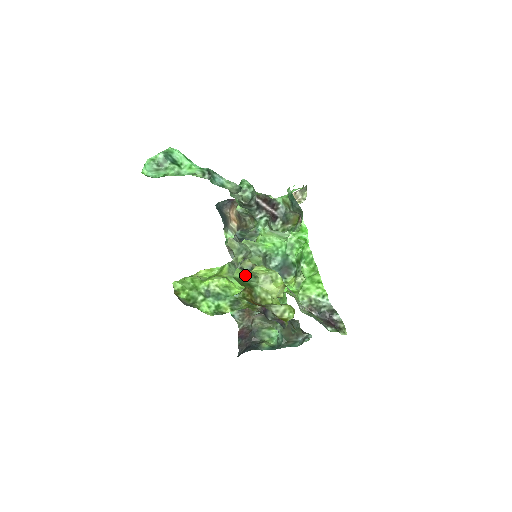
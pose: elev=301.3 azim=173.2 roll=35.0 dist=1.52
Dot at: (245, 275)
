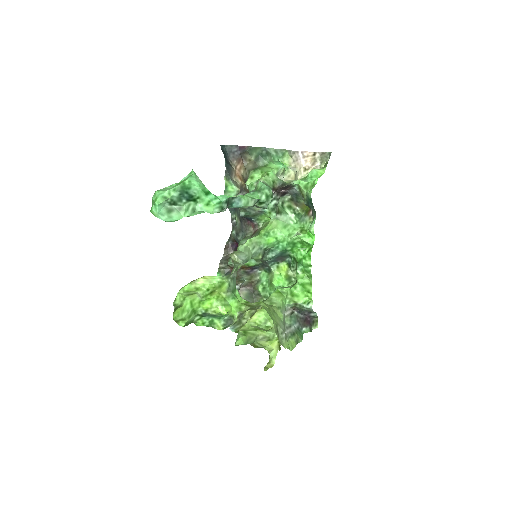
Dot at: (246, 343)
